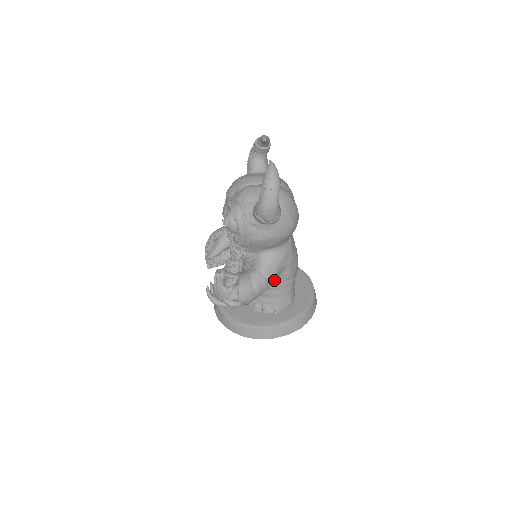
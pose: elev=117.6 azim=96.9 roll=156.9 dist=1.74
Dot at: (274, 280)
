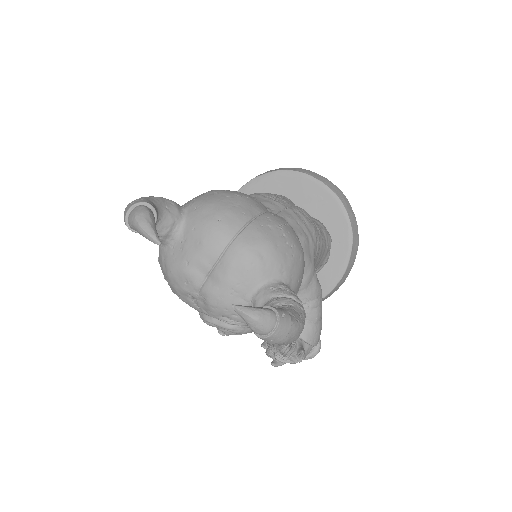
Dot at: occluded
